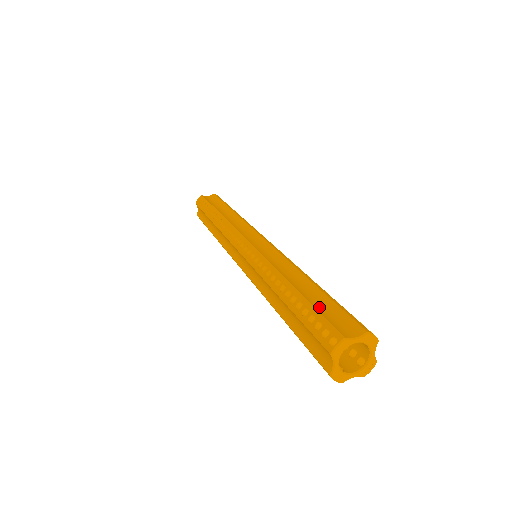
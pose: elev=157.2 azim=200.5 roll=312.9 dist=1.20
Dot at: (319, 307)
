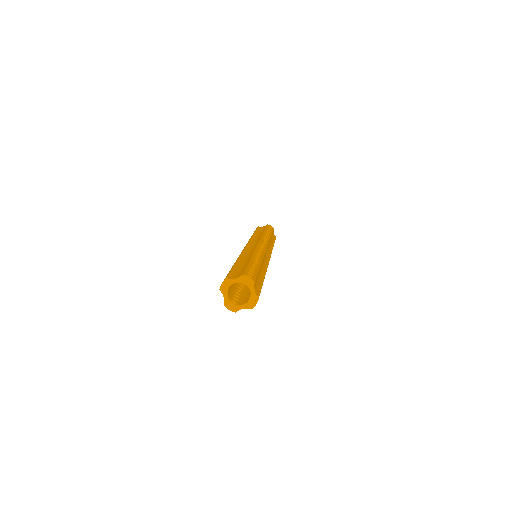
Dot at: (237, 269)
